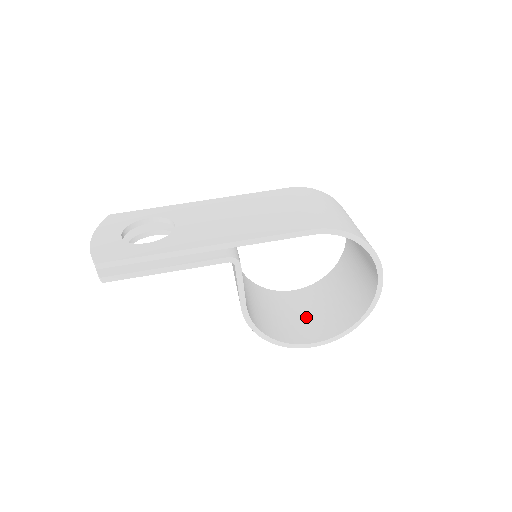
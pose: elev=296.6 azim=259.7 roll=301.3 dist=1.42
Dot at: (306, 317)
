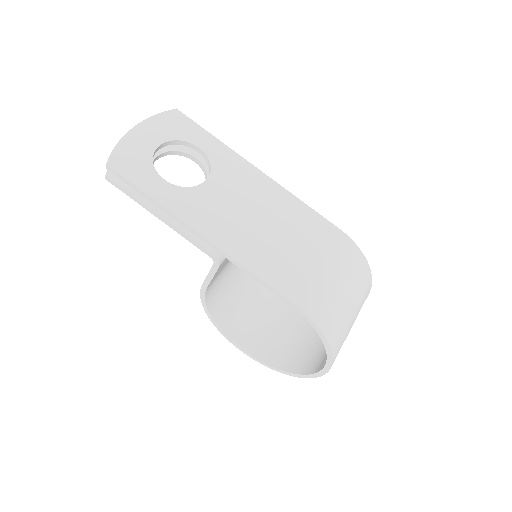
Dot at: (263, 321)
